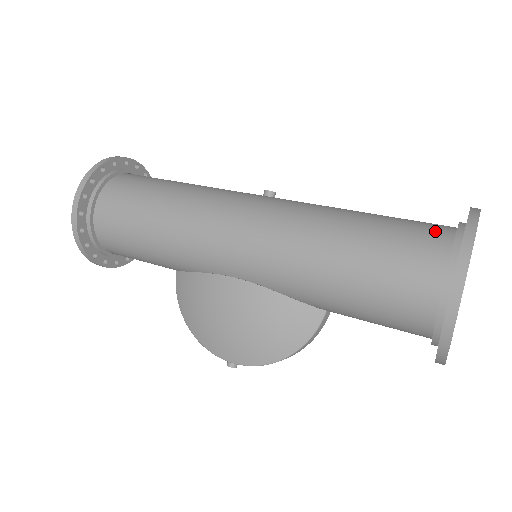
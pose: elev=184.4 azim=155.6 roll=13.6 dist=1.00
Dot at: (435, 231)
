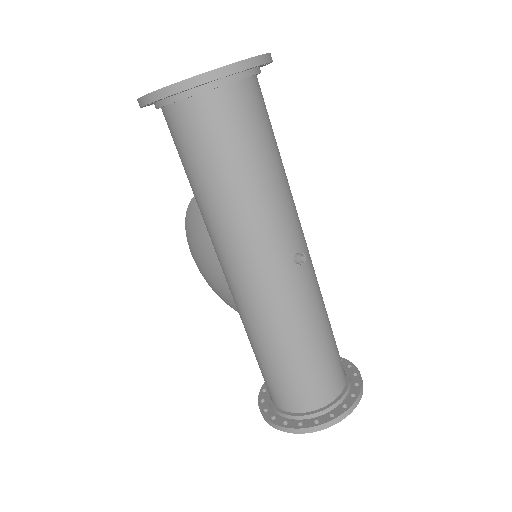
Dot at: (317, 398)
